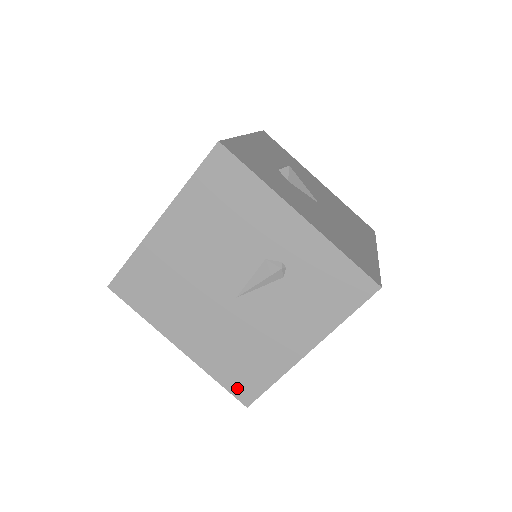
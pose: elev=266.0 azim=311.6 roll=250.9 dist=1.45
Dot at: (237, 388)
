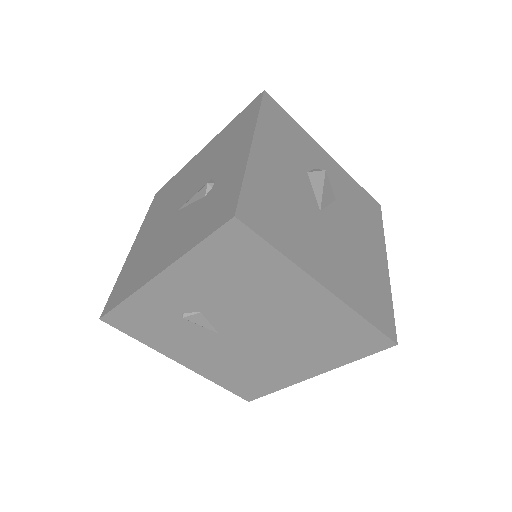
Dot at: (113, 296)
